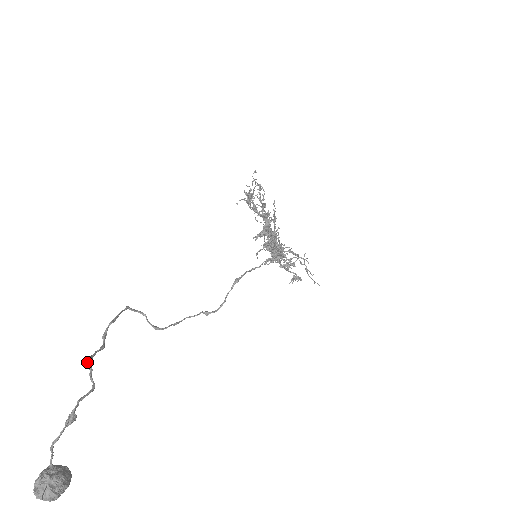
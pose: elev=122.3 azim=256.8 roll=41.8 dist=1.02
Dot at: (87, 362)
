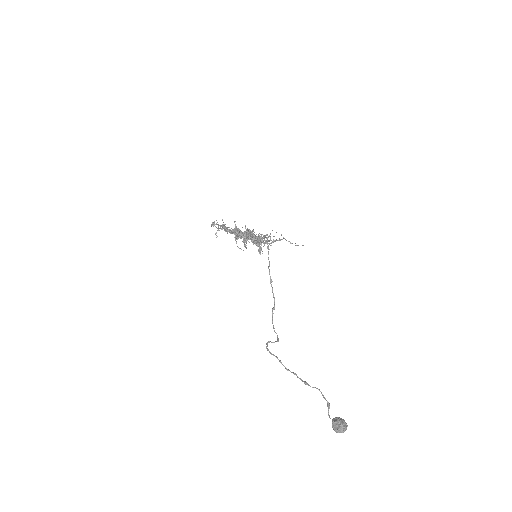
Dot at: occluded
